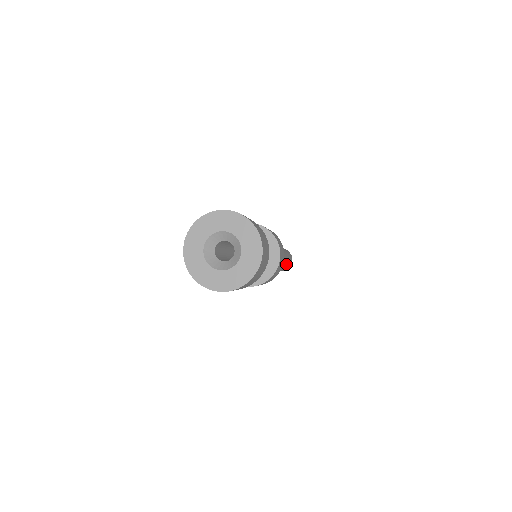
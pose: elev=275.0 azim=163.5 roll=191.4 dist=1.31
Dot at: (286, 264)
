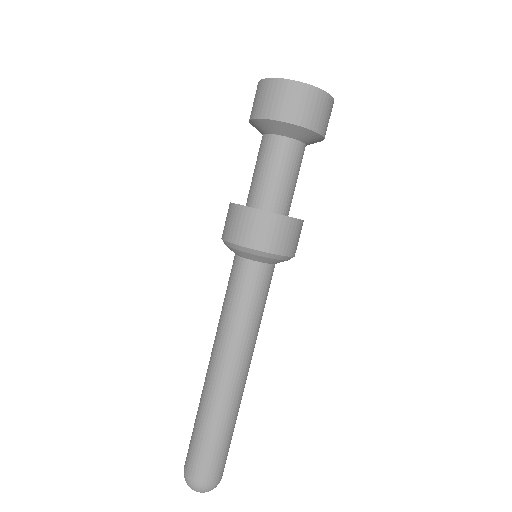
Dot at: occluded
